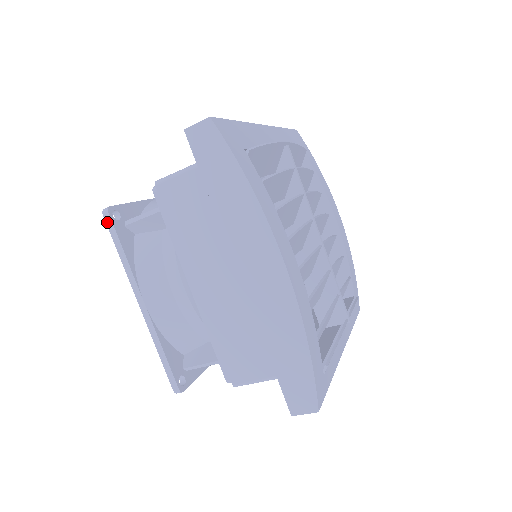
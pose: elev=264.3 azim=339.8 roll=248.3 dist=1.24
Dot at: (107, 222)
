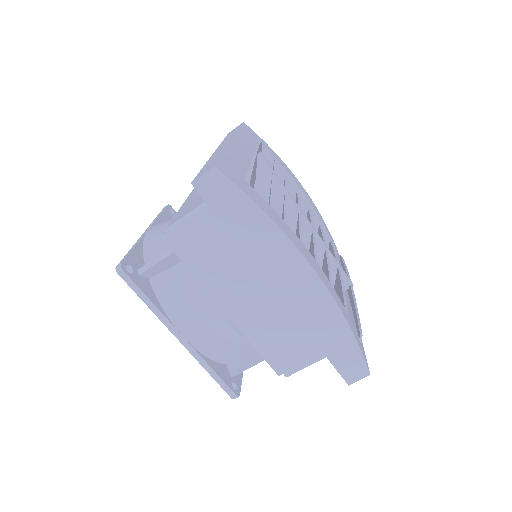
Dot at: (124, 279)
